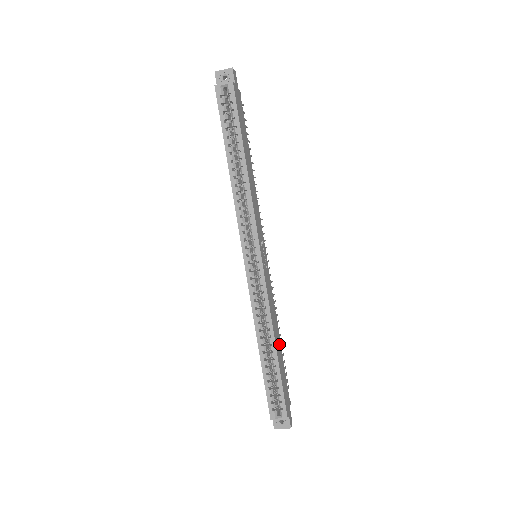
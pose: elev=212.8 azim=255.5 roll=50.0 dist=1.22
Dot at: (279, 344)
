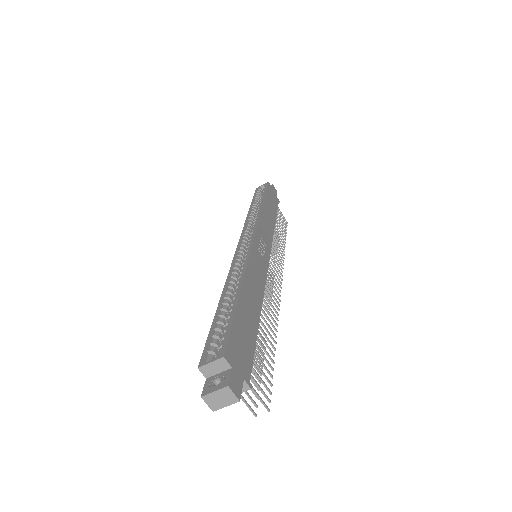
Dot at: (254, 311)
